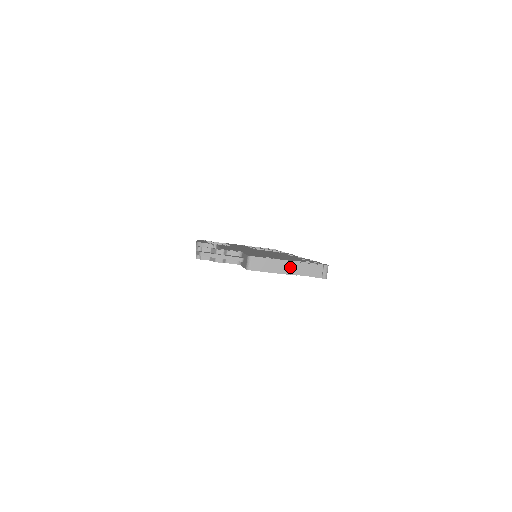
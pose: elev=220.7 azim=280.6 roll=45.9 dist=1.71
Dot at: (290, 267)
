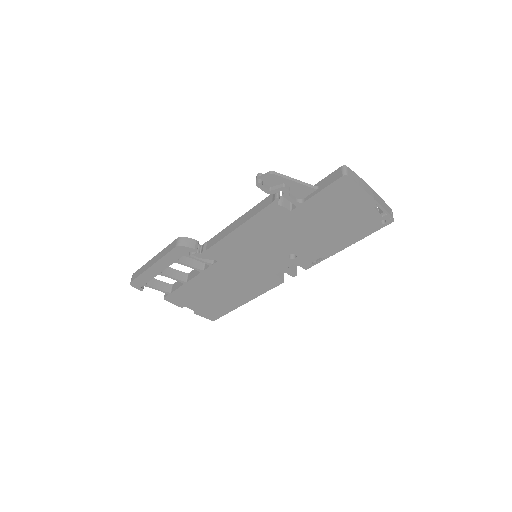
Dot at: (373, 193)
